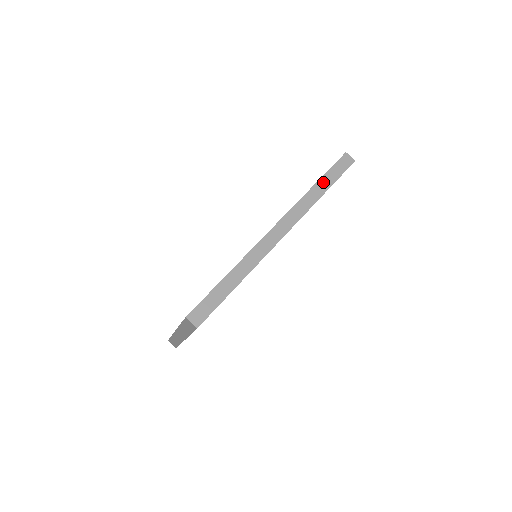
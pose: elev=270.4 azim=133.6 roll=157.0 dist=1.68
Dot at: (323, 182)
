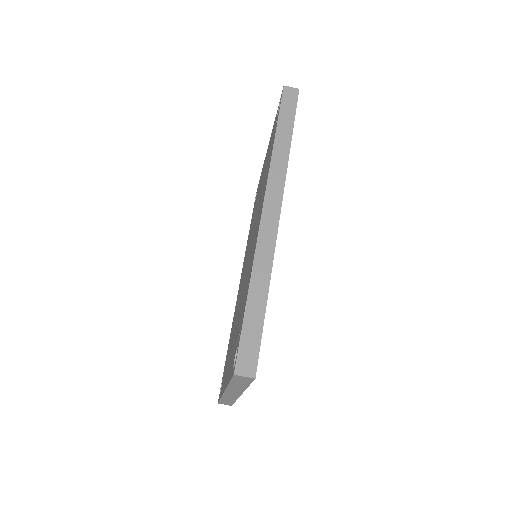
Dot at: (282, 130)
